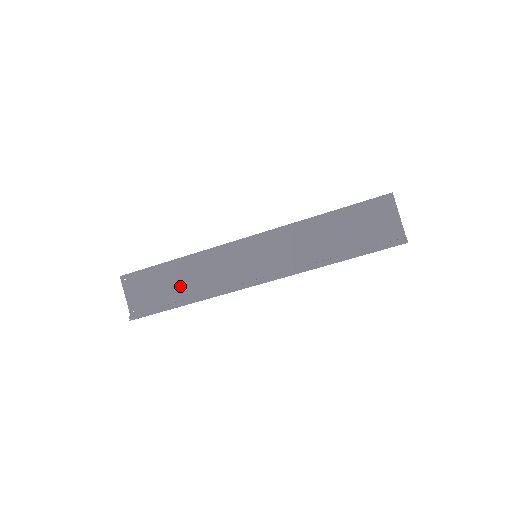
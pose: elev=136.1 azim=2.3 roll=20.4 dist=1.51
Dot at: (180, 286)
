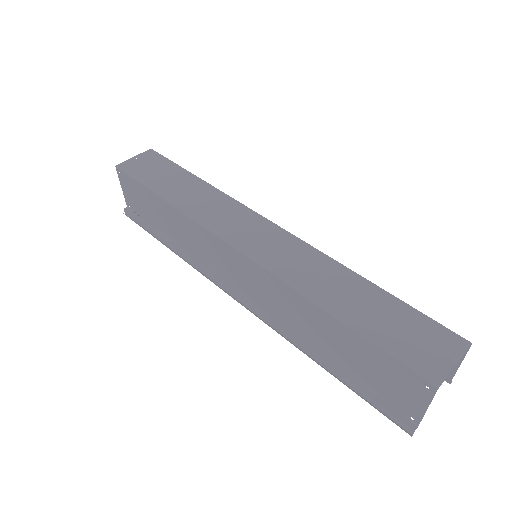
Dot at: (167, 226)
